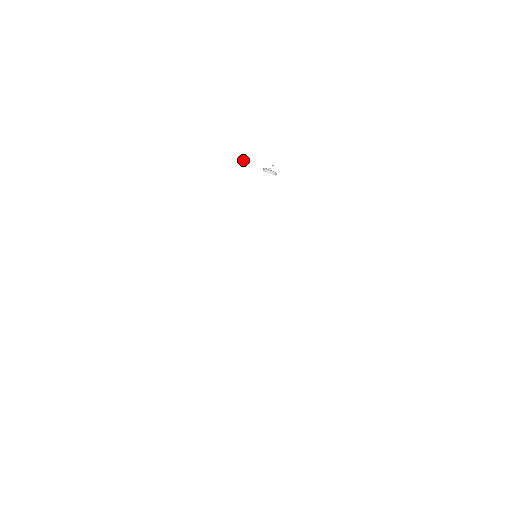
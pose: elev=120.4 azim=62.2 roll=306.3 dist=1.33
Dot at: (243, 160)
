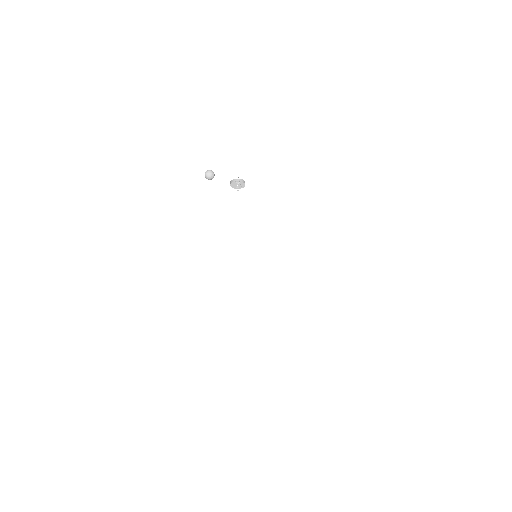
Dot at: (209, 178)
